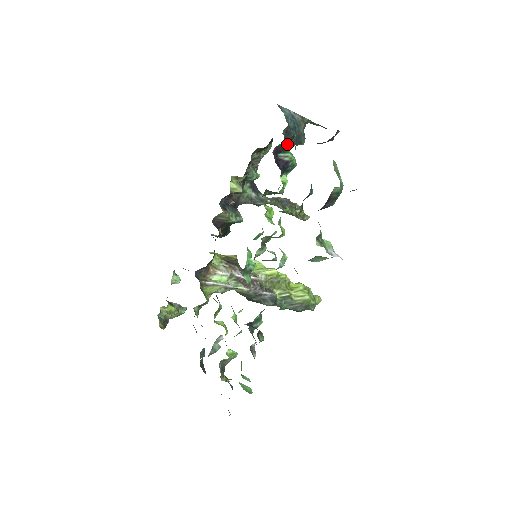
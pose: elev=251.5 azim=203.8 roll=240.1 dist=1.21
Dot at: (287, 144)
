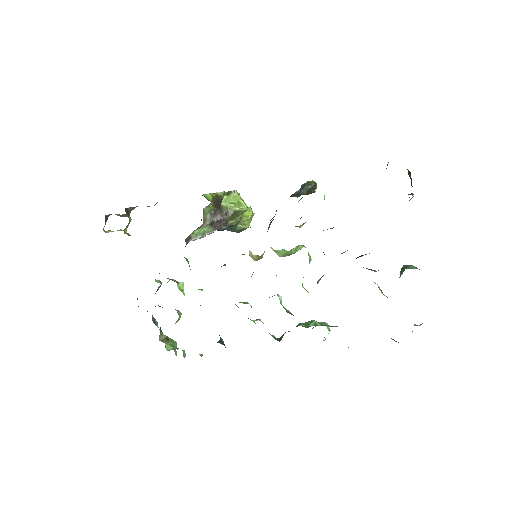
Dot at: occluded
